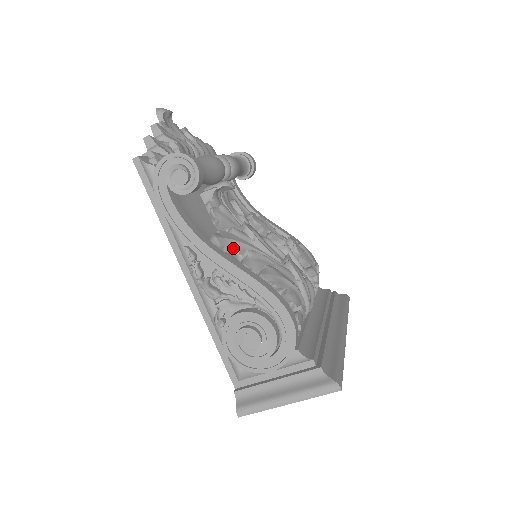
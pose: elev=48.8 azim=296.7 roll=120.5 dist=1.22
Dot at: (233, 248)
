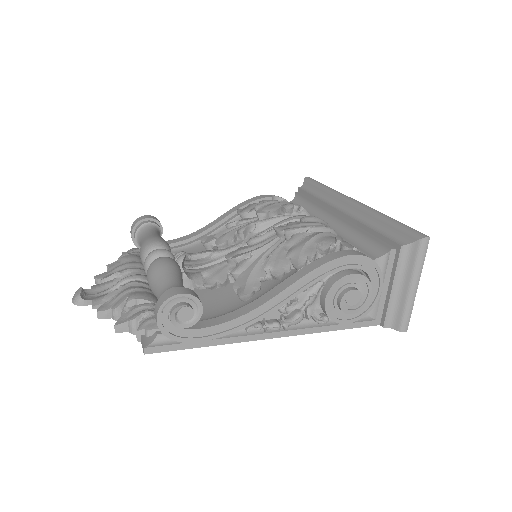
Dot at: (257, 281)
